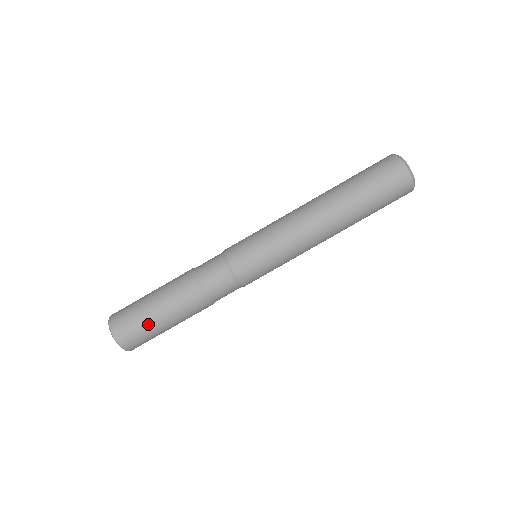
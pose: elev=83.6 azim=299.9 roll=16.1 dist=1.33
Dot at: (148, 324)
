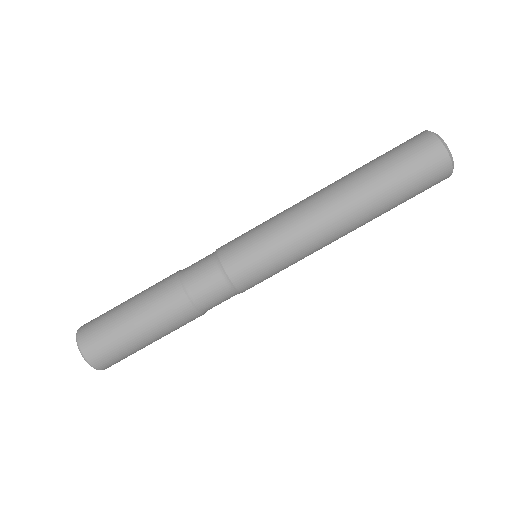
Dot at: (122, 336)
